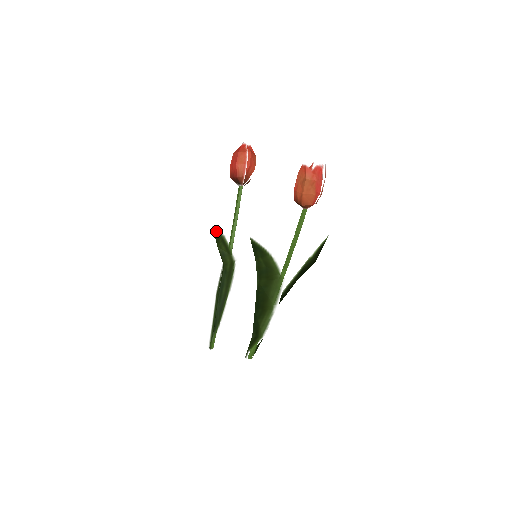
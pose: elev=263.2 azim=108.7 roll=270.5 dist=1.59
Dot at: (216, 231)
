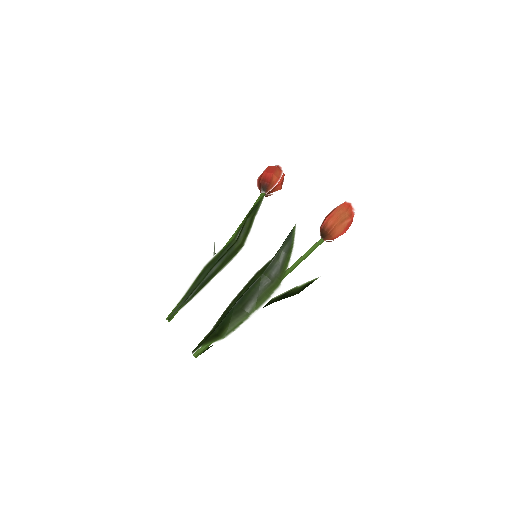
Dot at: (260, 202)
